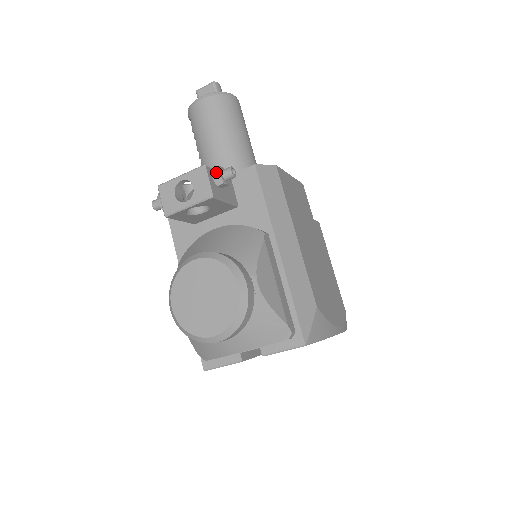
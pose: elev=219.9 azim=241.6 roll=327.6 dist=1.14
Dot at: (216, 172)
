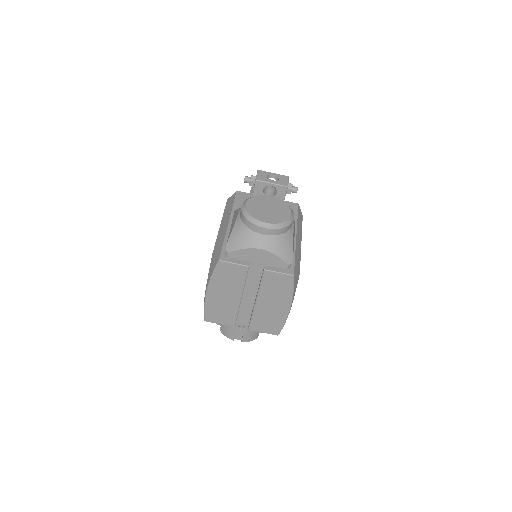
Dot at: occluded
